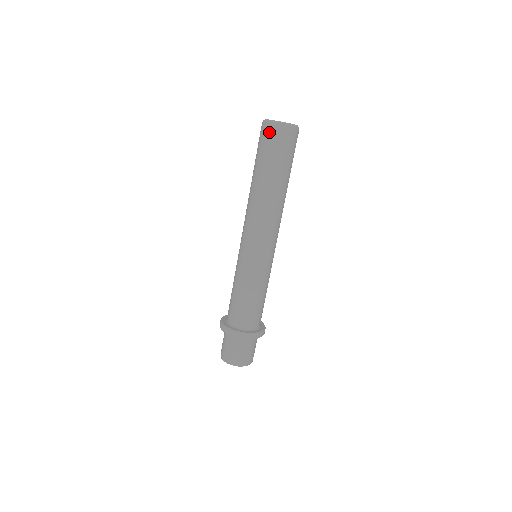
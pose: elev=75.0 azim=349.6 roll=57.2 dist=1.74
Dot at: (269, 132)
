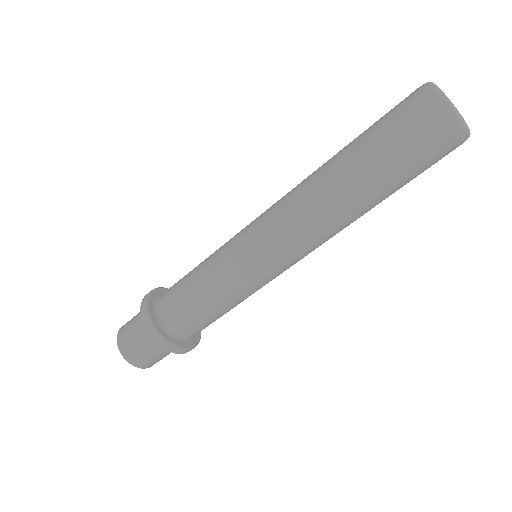
Dot at: (427, 113)
